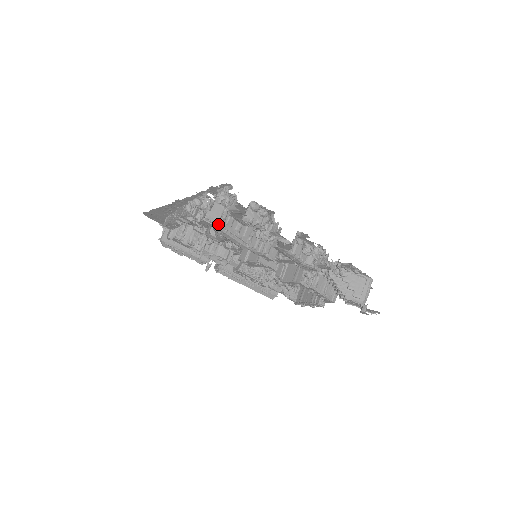
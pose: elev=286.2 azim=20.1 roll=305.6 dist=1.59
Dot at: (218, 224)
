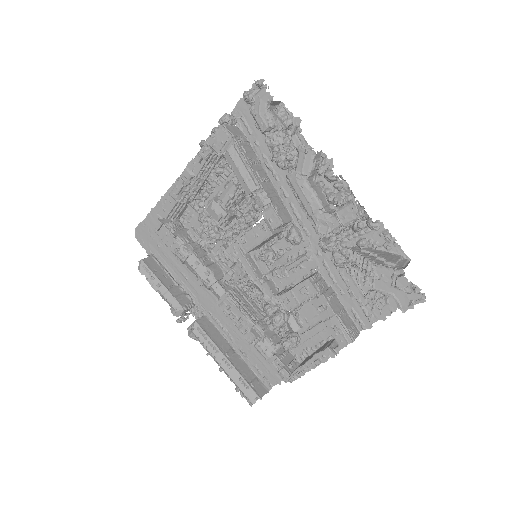
Dot at: (234, 139)
